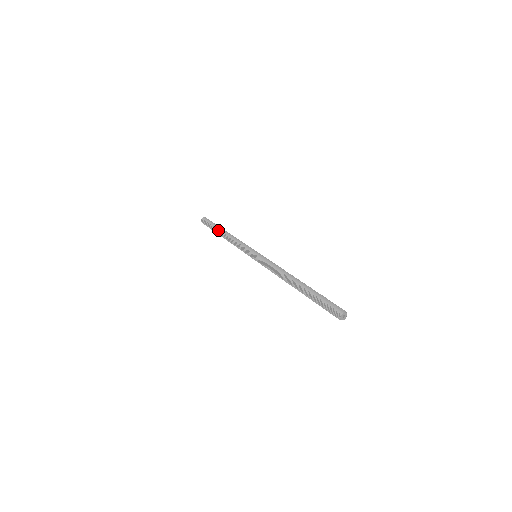
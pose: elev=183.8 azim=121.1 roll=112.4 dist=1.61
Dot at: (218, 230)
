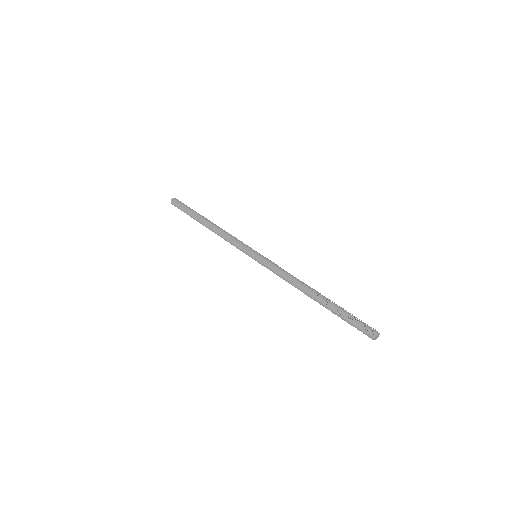
Dot at: (200, 216)
